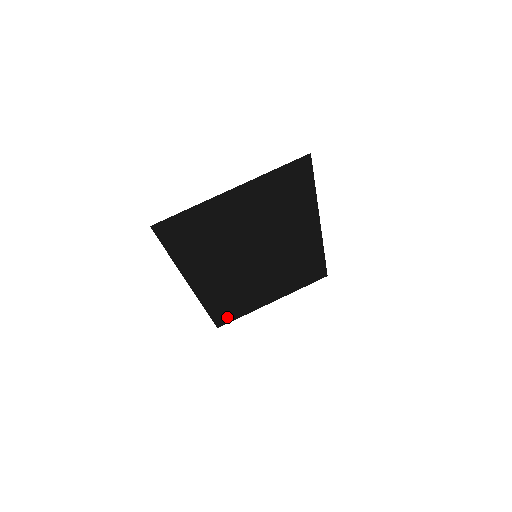
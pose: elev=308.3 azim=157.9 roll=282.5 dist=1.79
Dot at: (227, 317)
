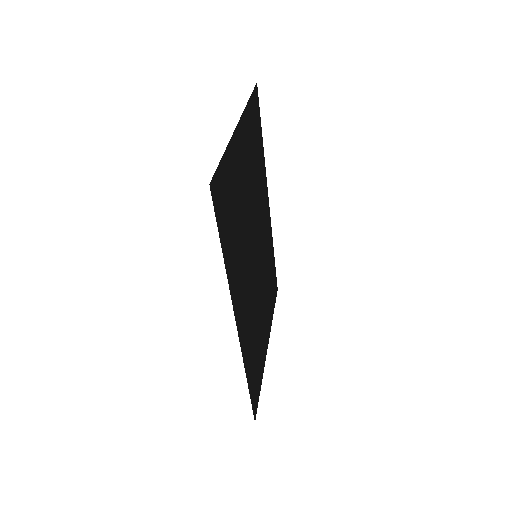
Dot at: (256, 393)
